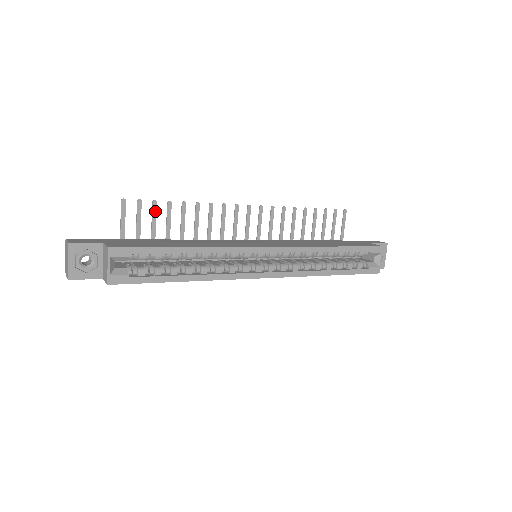
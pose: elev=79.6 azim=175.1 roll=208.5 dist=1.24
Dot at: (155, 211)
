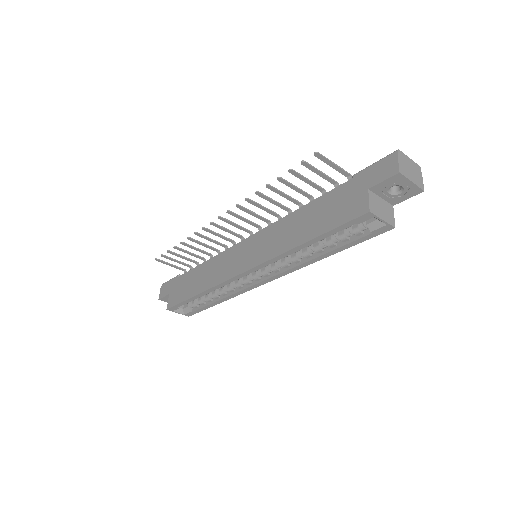
Dot at: (175, 254)
